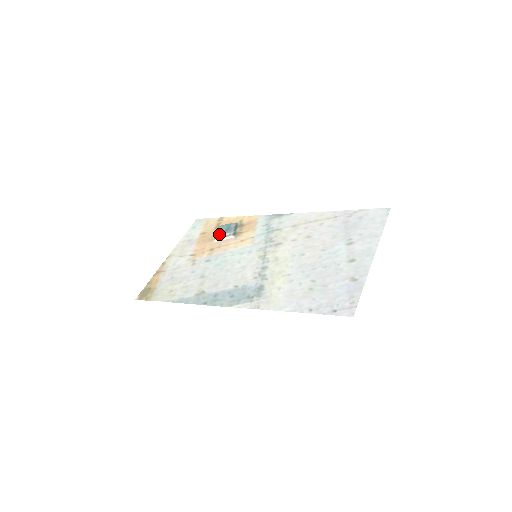
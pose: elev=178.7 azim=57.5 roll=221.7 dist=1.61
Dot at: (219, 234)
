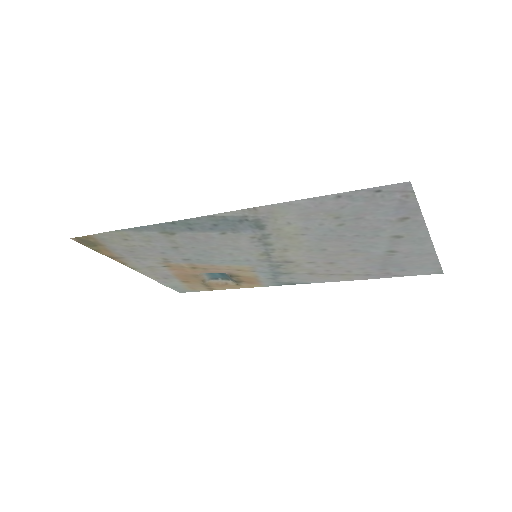
Dot at: occluded
